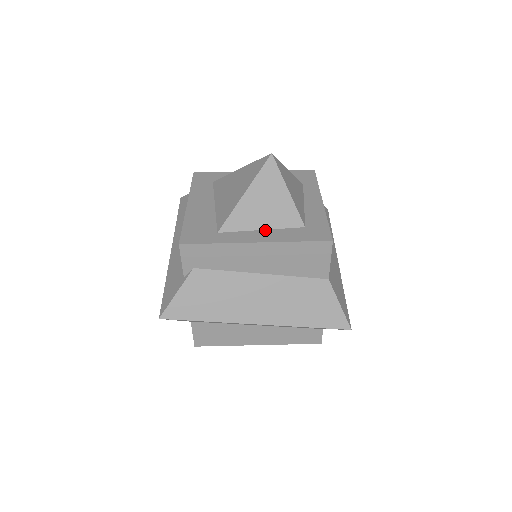
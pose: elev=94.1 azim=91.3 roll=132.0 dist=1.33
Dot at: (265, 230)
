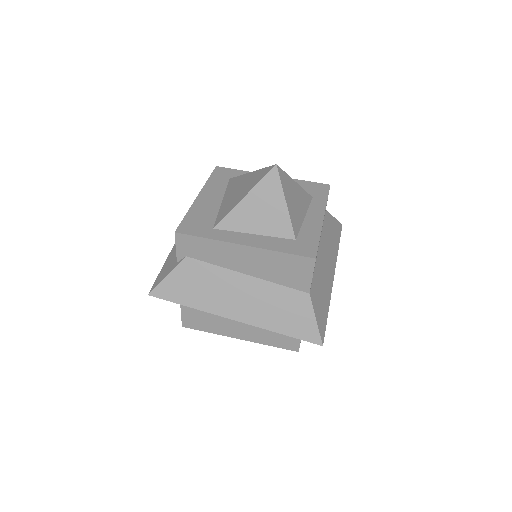
Dot at: (257, 235)
